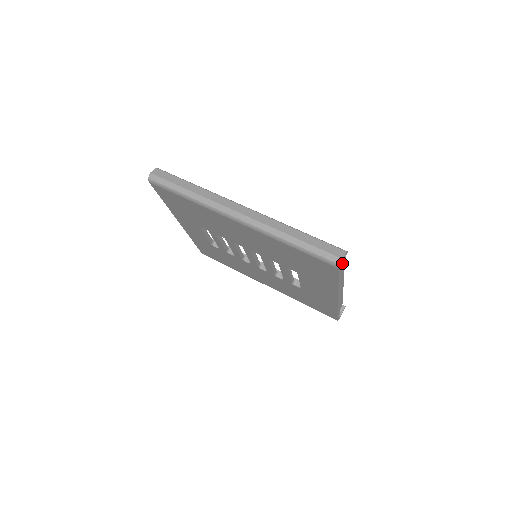
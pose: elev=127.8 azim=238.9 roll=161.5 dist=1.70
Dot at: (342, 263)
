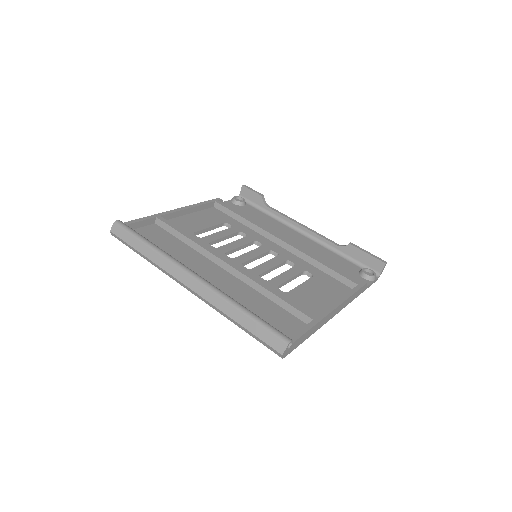
Dot at: (290, 347)
